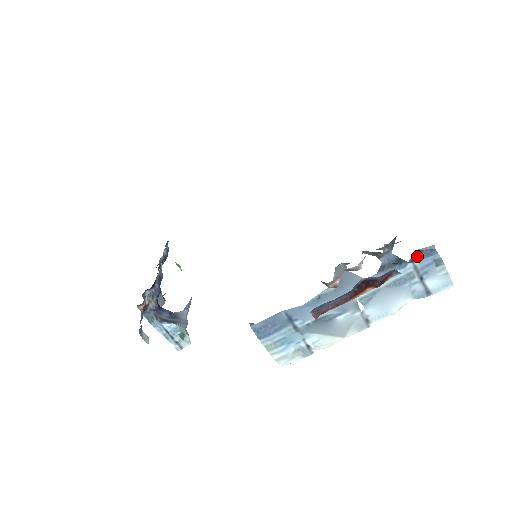
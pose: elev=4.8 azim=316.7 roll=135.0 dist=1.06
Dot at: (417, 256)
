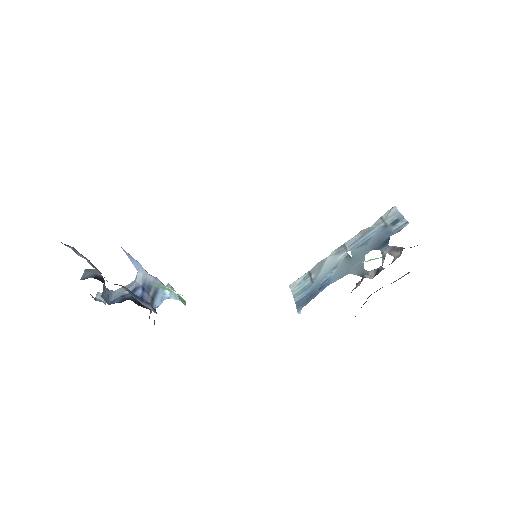
Dot at: (397, 231)
